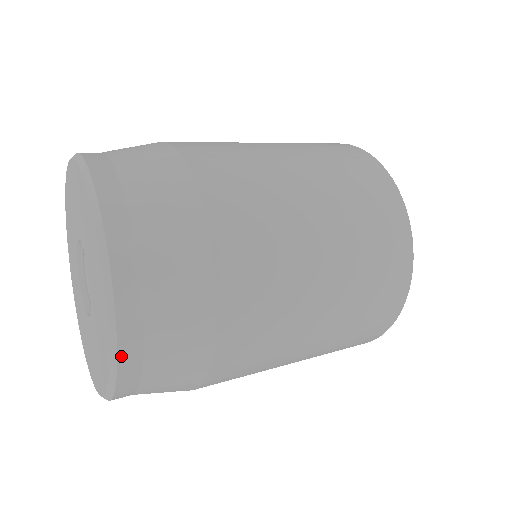
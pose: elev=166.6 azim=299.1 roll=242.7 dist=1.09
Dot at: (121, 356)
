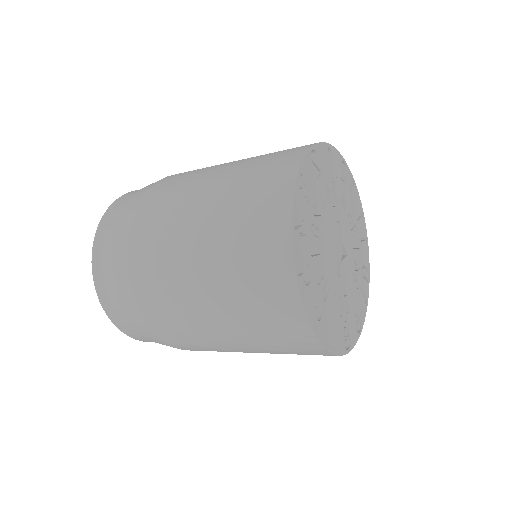
Dot at: (97, 232)
